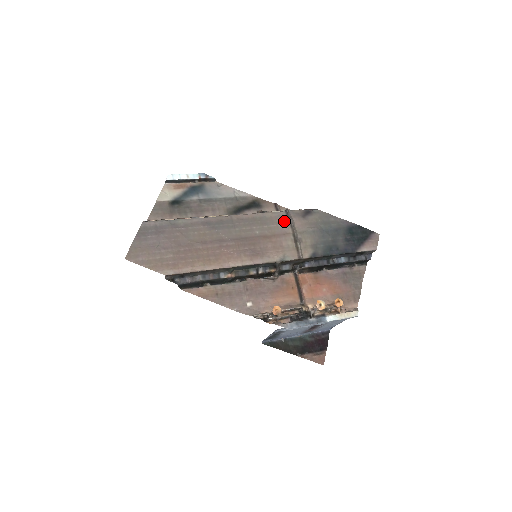
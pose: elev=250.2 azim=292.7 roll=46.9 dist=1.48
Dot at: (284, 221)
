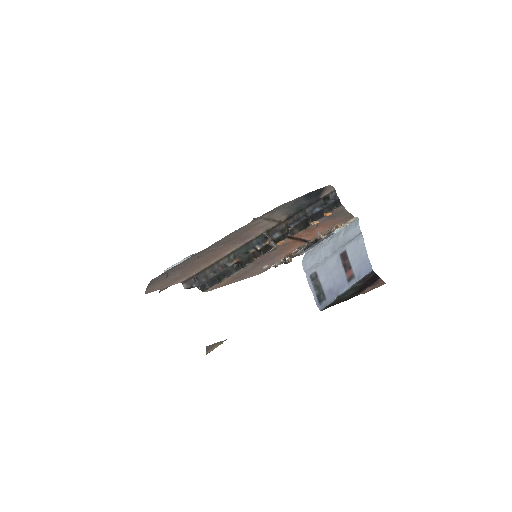
Dot at: (254, 222)
